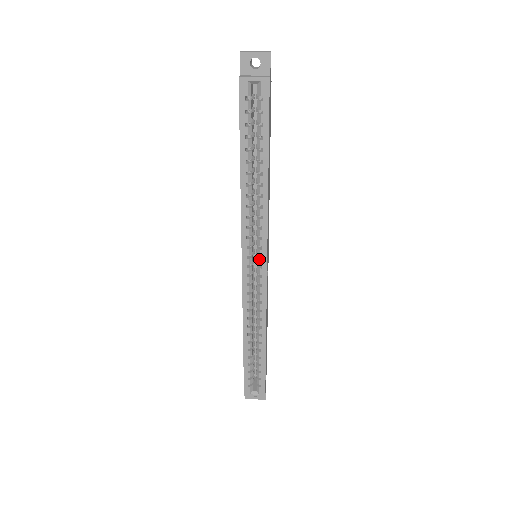
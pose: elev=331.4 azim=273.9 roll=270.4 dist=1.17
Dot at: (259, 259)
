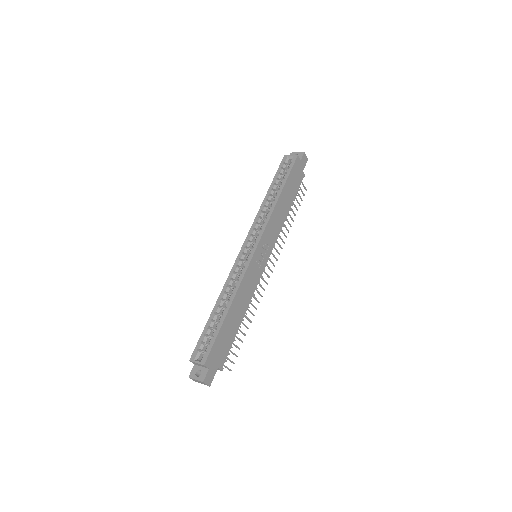
Dot at: (254, 243)
